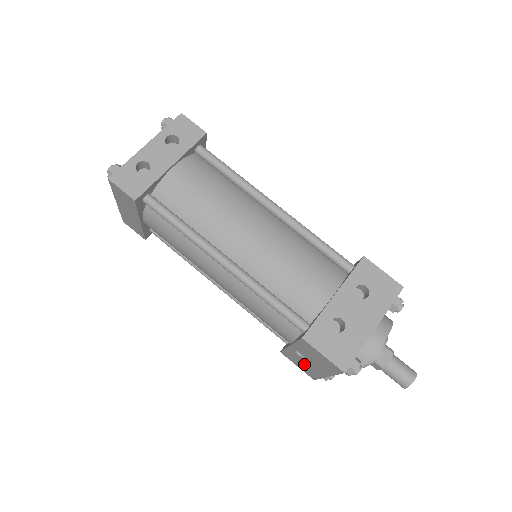
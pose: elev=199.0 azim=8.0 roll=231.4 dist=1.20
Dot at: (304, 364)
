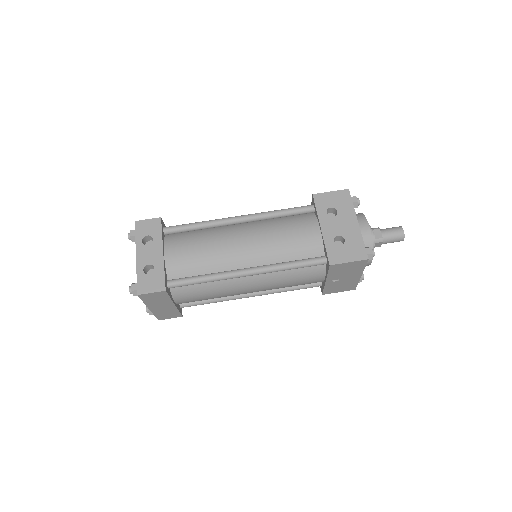
Dot at: (342, 285)
